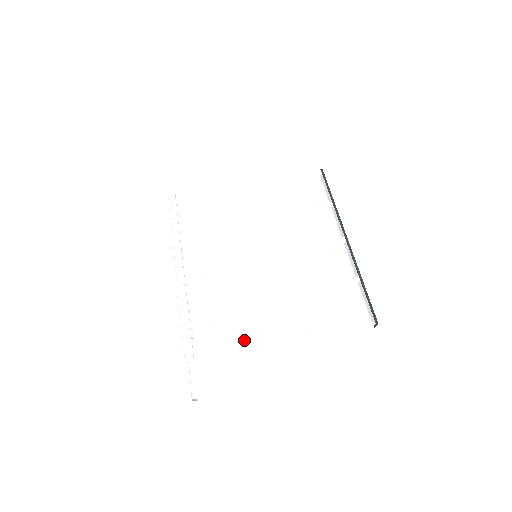
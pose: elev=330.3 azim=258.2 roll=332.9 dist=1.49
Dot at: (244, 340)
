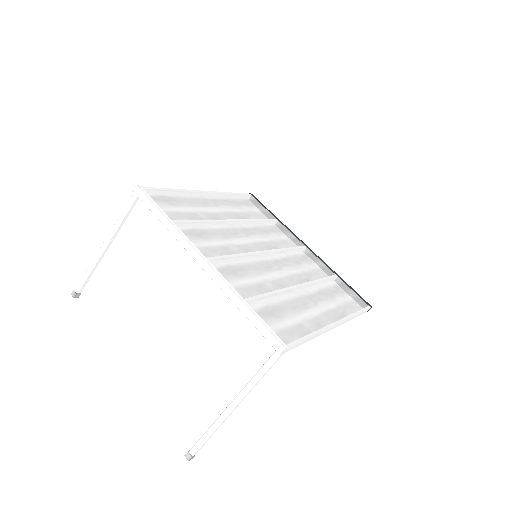
Dot at: (310, 326)
